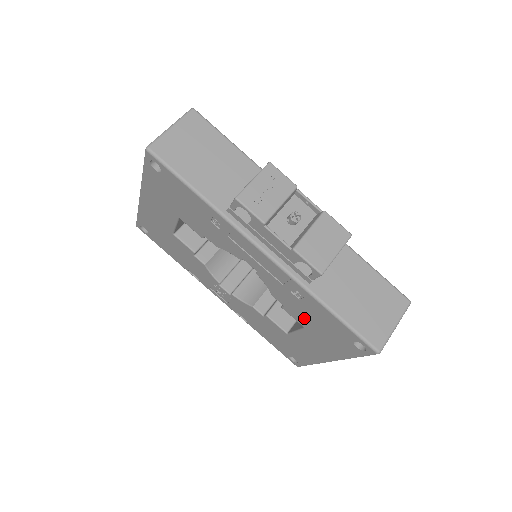
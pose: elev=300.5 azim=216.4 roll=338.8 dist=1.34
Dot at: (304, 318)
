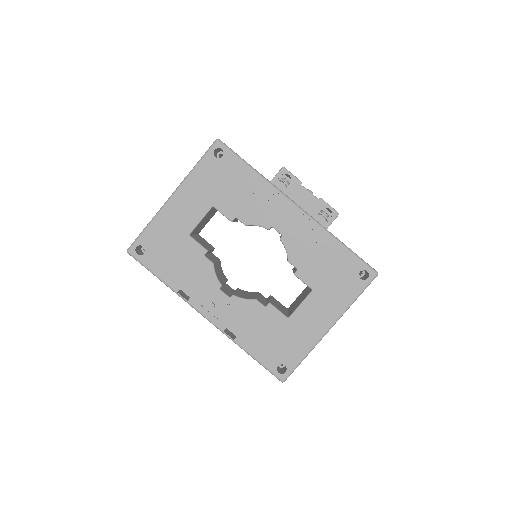
Dot at: (316, 273)
